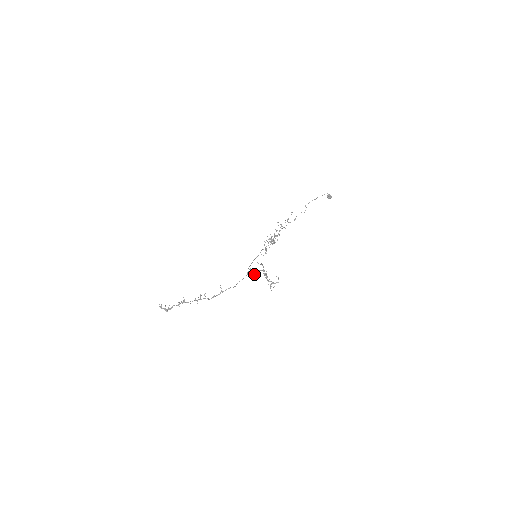
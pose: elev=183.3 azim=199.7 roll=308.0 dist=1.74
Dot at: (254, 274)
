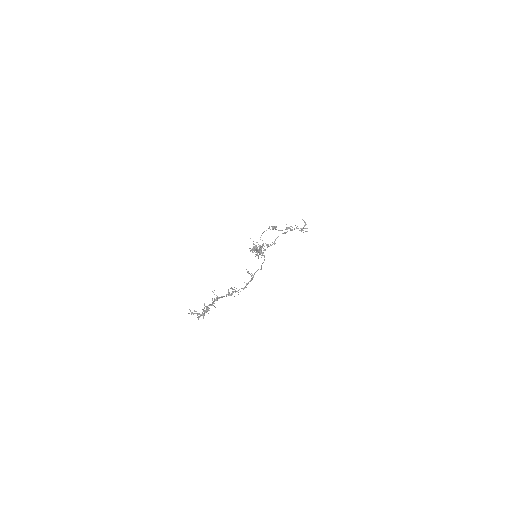
Dot at: occluded
